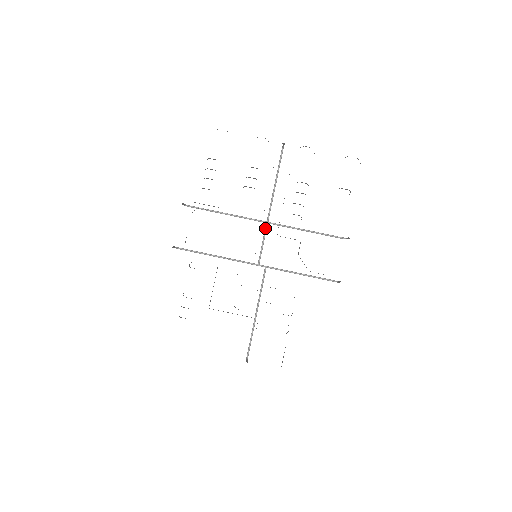
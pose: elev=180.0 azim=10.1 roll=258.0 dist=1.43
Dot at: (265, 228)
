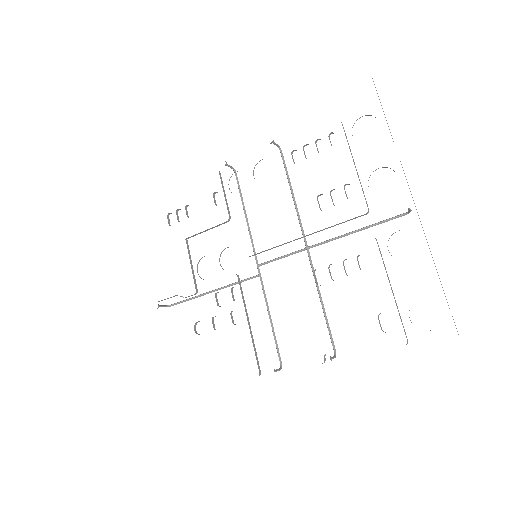
Dot at: occluded
